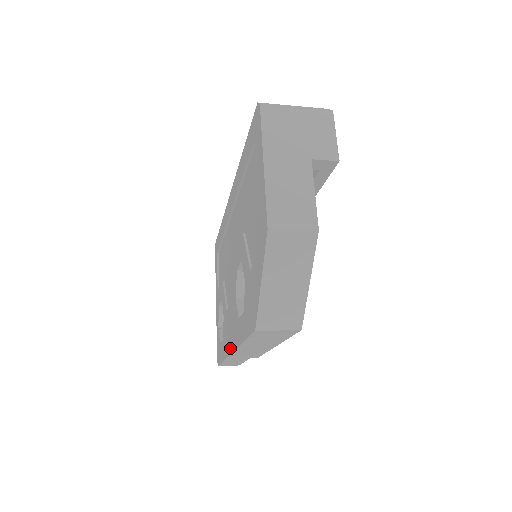
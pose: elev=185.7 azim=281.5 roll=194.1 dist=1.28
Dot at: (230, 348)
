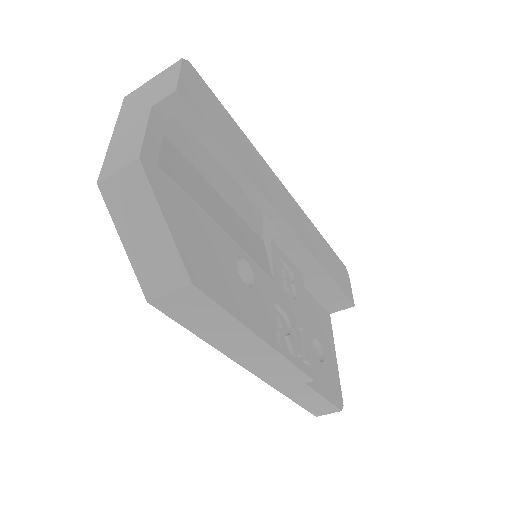
Dot at: occluded
